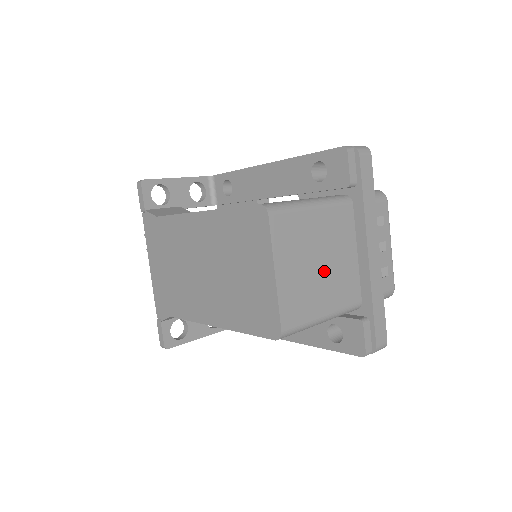
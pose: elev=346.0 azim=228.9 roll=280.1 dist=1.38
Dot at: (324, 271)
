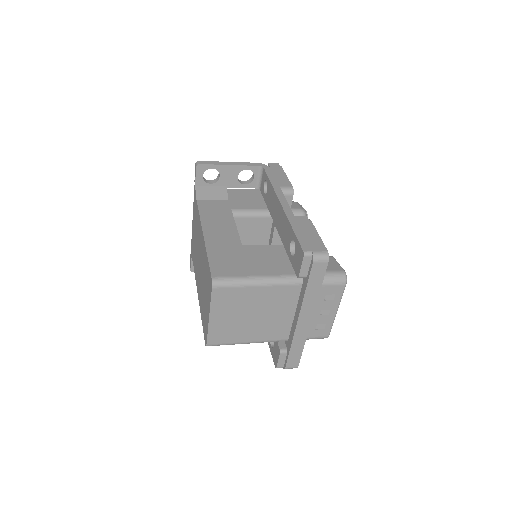
Dot at: (256, 320)
